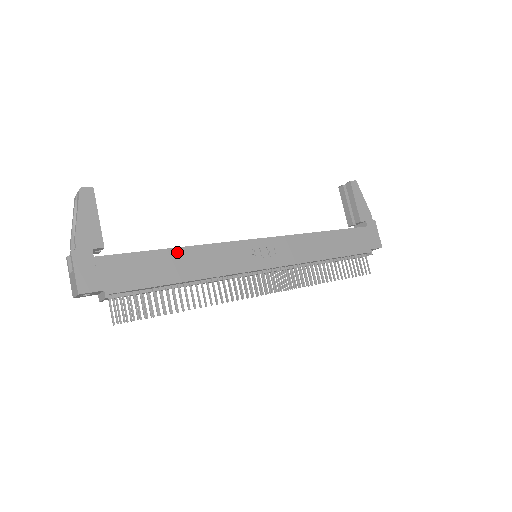
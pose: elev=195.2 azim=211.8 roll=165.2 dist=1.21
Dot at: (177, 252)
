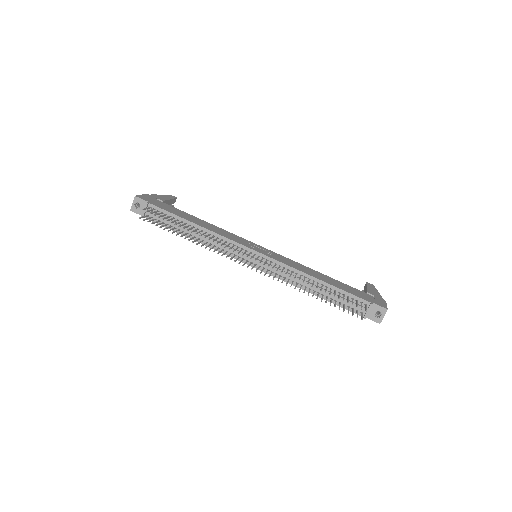
Dot at: (201, 220)
